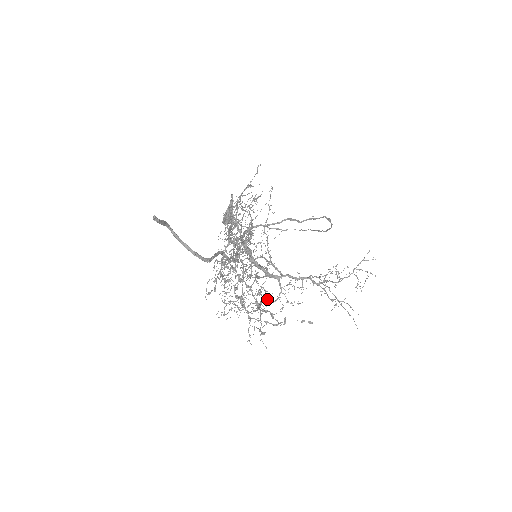
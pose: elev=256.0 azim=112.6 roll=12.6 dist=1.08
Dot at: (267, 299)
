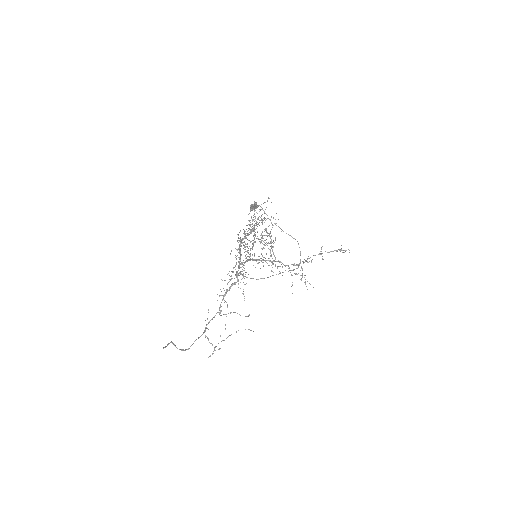
Dot at: occluded
